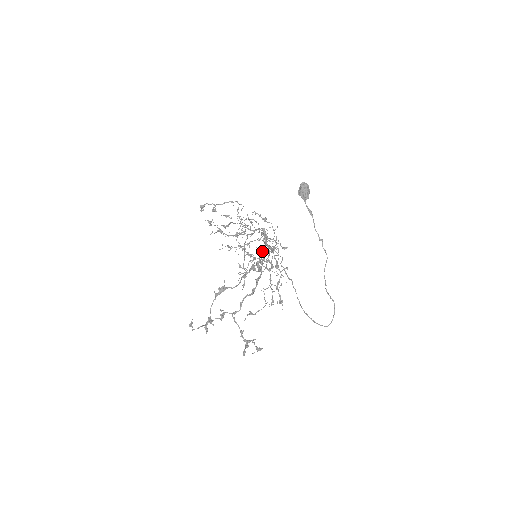
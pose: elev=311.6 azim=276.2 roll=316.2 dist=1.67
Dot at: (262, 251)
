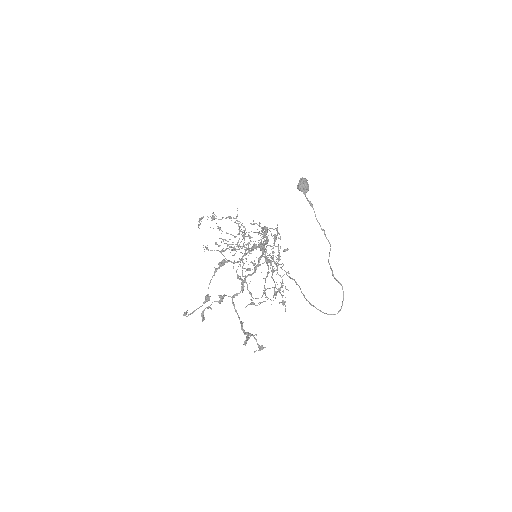
Dot at: (263, 236)
